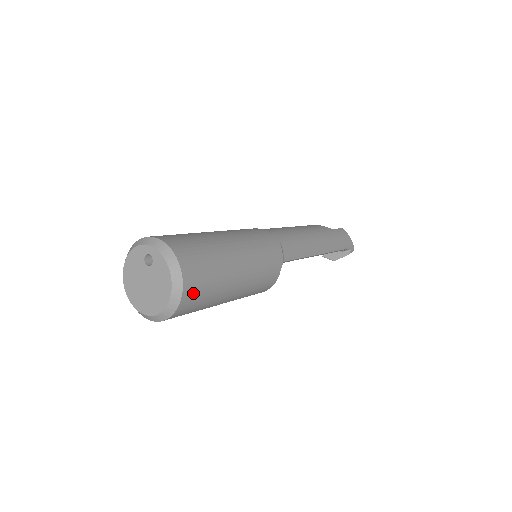
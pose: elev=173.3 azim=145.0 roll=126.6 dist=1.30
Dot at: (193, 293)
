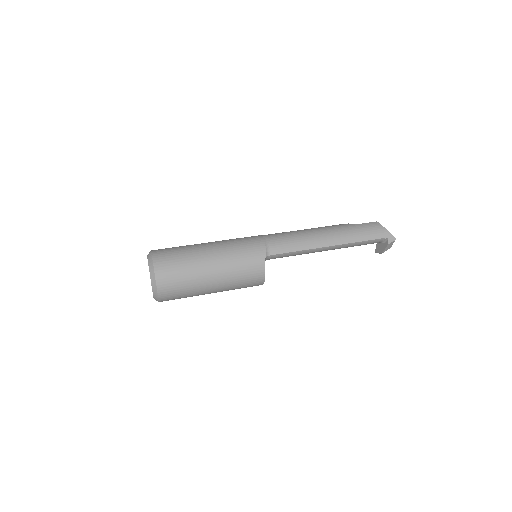
Dot at: (166, 279)
